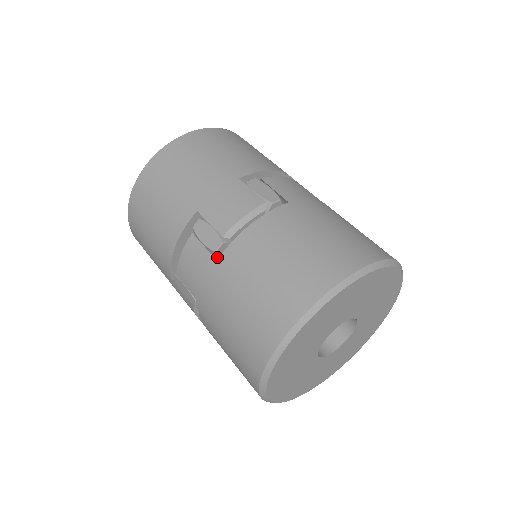
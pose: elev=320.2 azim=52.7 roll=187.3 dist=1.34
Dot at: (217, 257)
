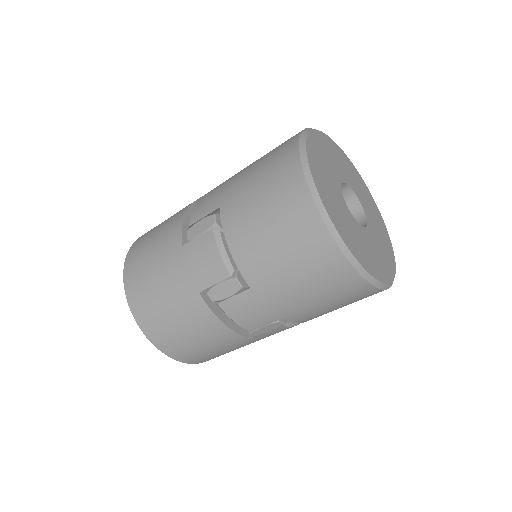
Dot at: (247, 288)
